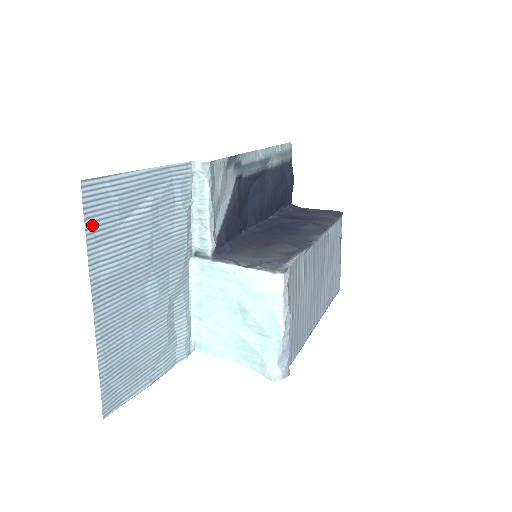
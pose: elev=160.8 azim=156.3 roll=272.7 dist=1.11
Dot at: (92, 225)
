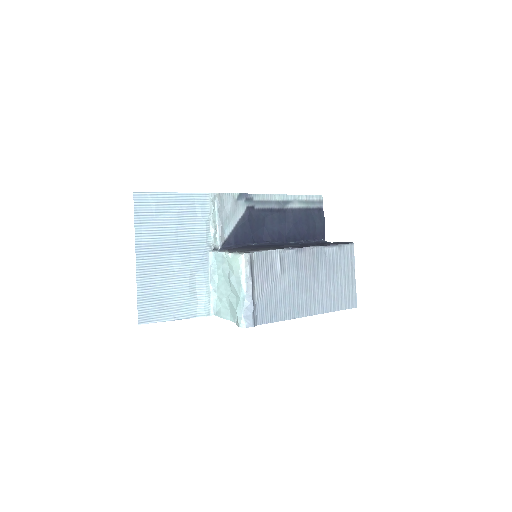
Dot at: (139, 214)
